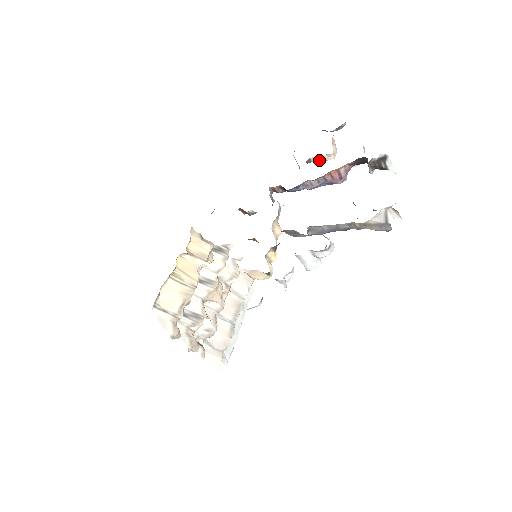
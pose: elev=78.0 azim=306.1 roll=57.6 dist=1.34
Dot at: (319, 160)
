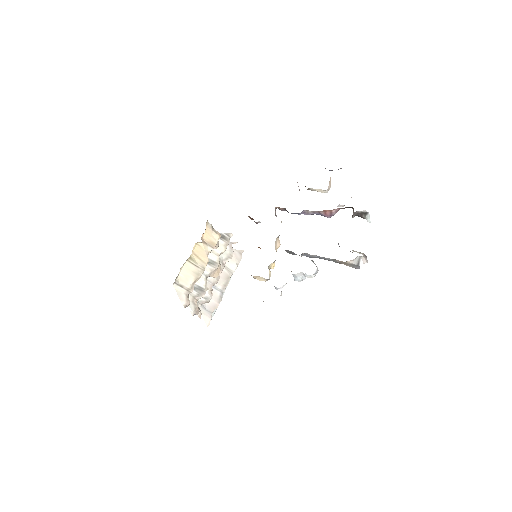
Dot at: occluded
